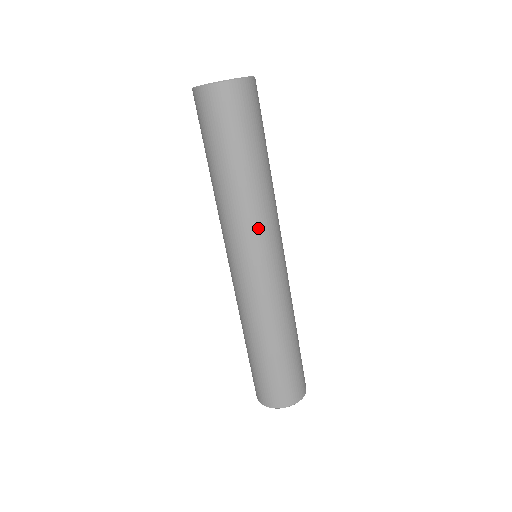
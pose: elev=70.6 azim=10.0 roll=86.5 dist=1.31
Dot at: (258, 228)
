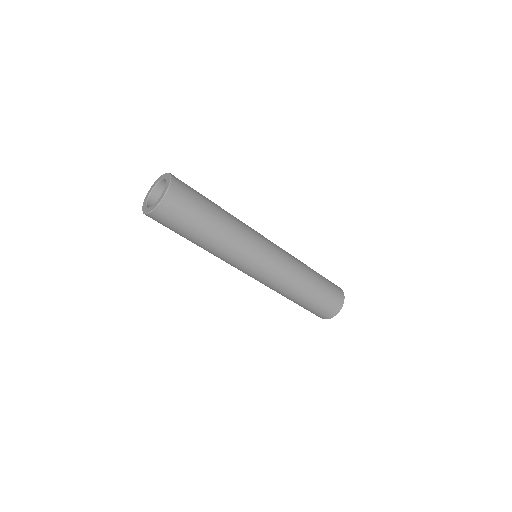
Dot at: (249, 244)
